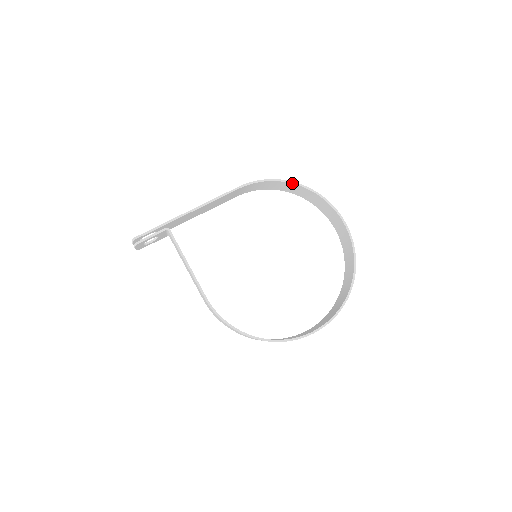
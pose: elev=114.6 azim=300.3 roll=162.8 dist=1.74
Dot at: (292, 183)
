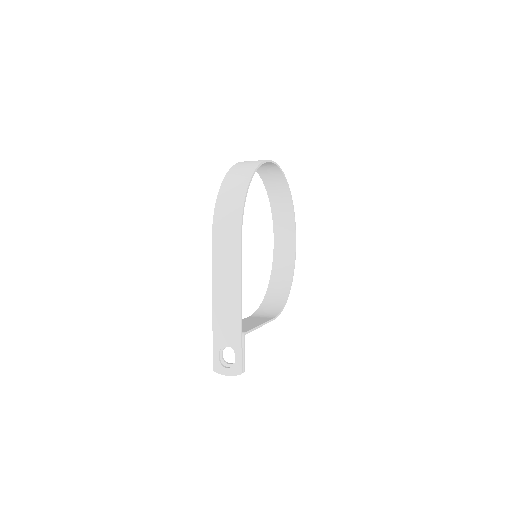
Dot at: occluded
